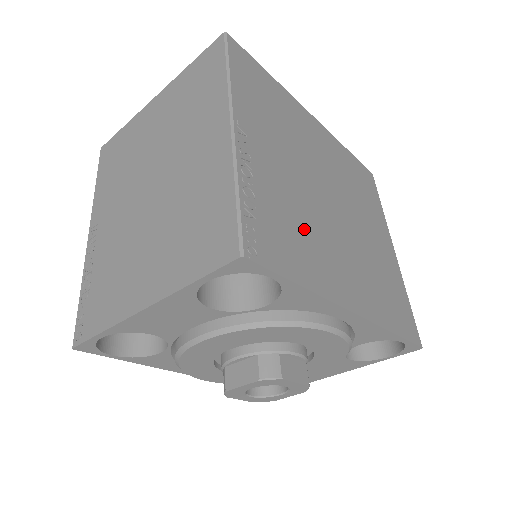
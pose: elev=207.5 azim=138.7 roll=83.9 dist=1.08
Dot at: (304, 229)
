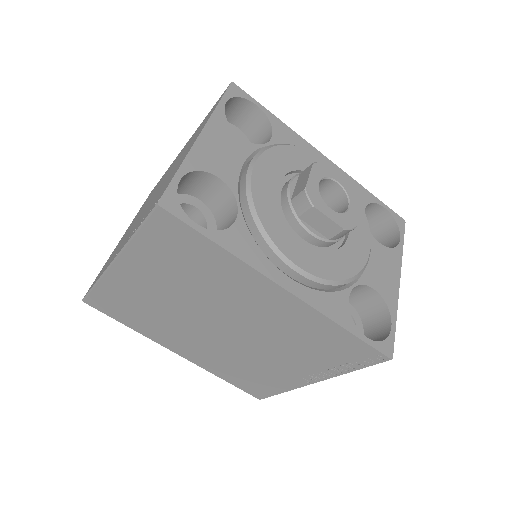
Dot at: occluded
